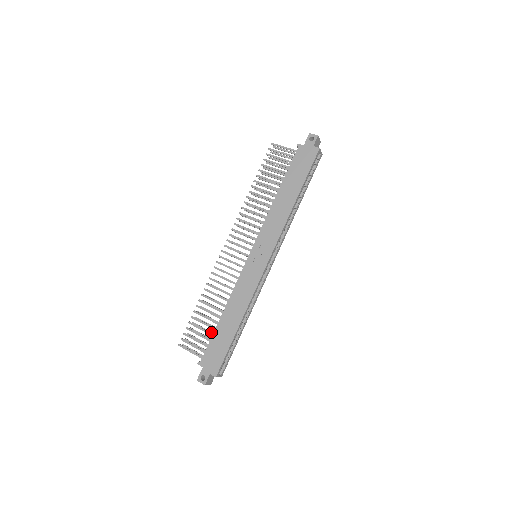
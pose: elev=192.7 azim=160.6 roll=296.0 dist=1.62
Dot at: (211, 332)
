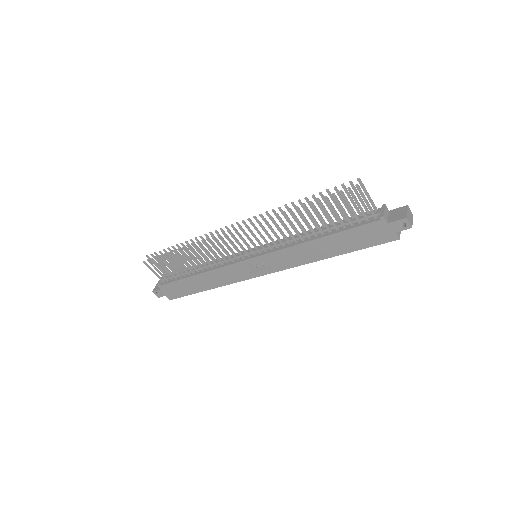
Dot at: (179, 267)
